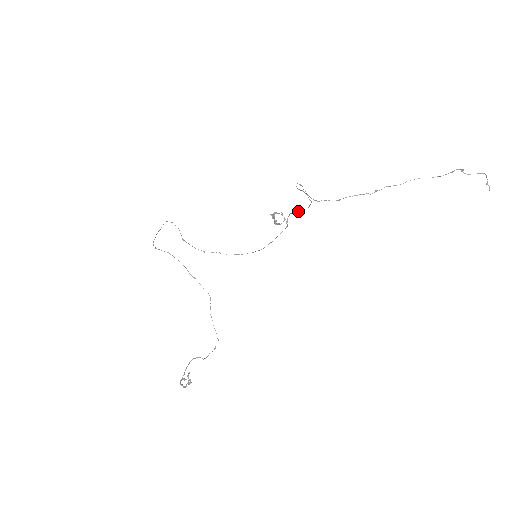
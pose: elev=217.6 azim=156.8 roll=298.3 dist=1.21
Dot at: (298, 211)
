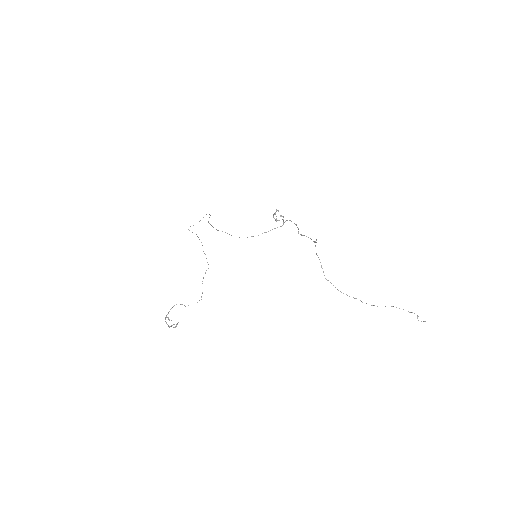
Dot at: occluded
